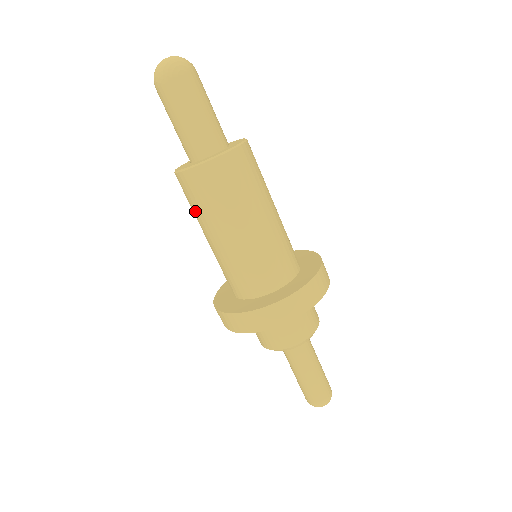
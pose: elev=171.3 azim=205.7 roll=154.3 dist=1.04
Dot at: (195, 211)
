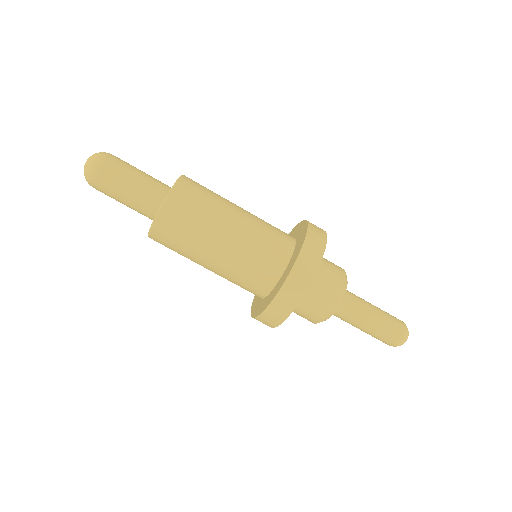
Dot at: occluded
